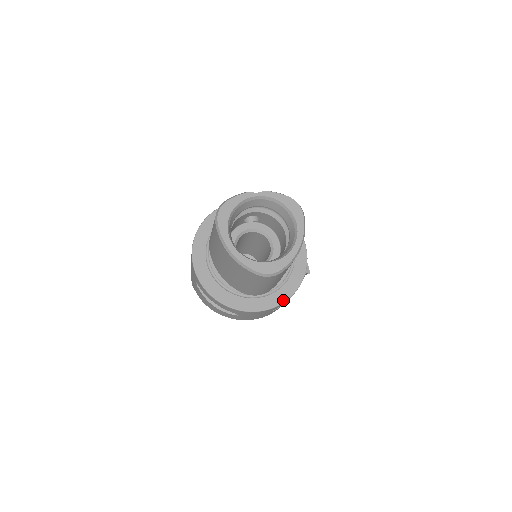
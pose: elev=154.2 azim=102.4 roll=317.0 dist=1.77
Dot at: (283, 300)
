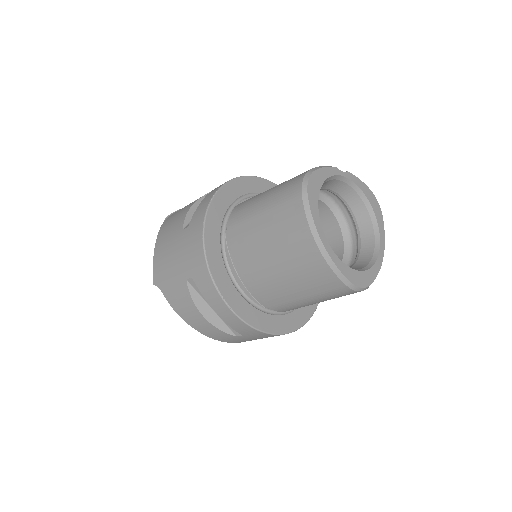
Dot at: (303, 322)
